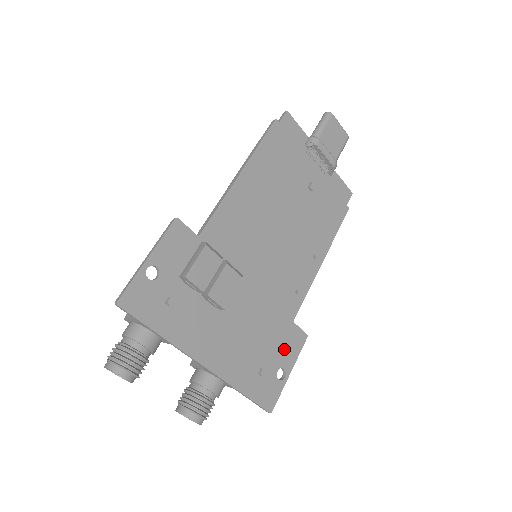
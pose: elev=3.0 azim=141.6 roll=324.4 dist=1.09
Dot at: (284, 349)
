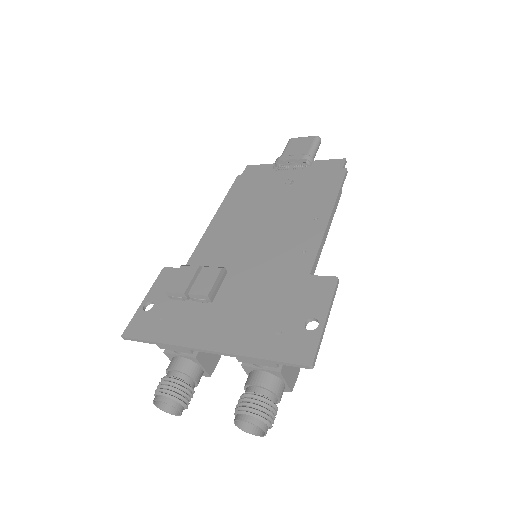
Dot at: (307, 301)
